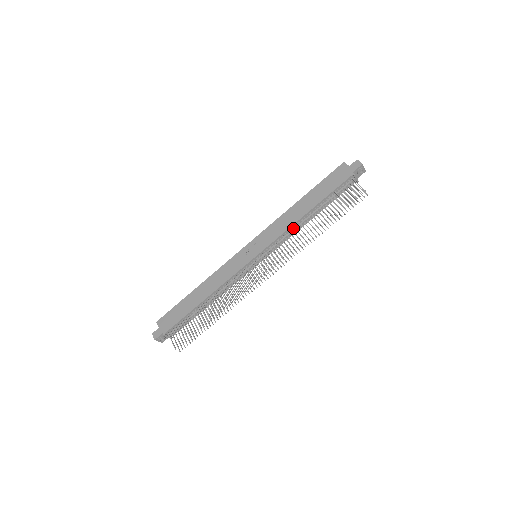
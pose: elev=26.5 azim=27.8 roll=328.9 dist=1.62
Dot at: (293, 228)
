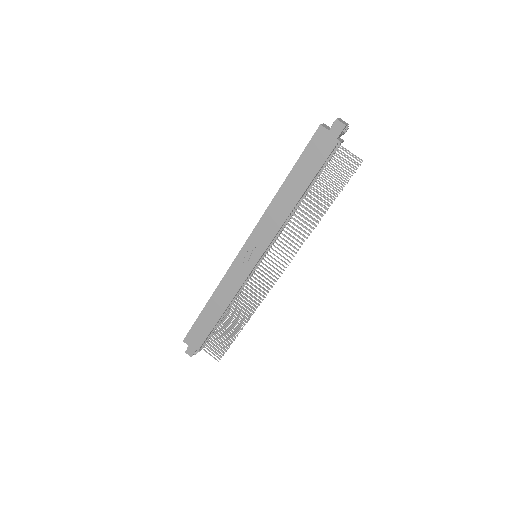
Dot at: (286, 219)
